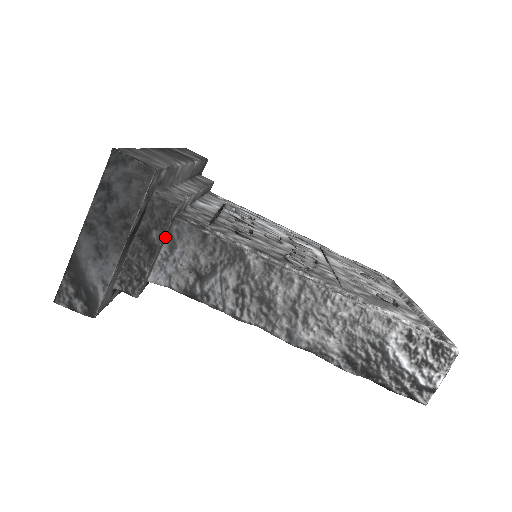
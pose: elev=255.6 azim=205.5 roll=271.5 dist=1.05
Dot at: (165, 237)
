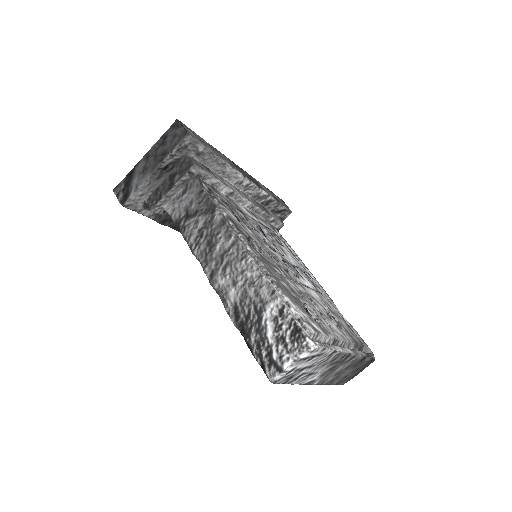
Dot at: (183, 183)
